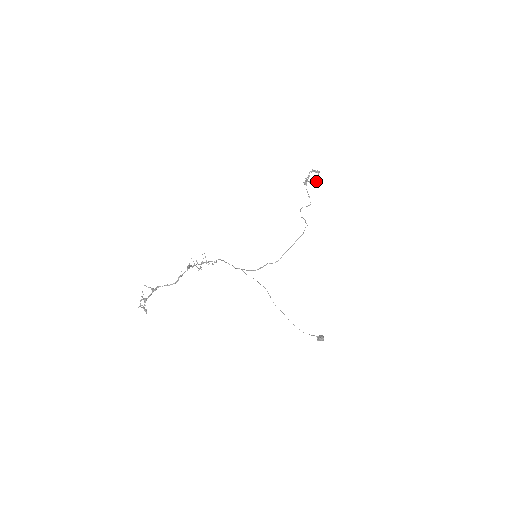
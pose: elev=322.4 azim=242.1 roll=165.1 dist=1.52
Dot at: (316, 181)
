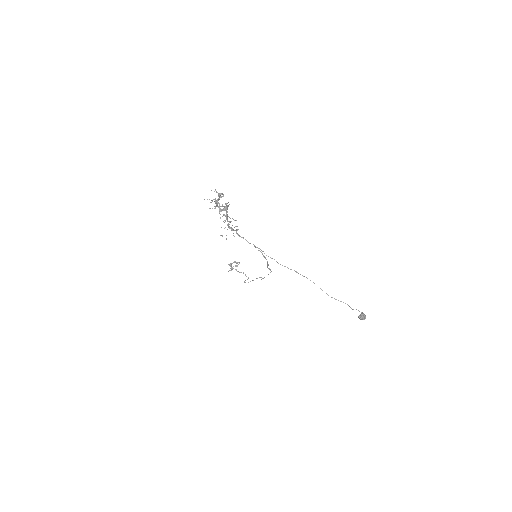
Dot at: (239, 263)
